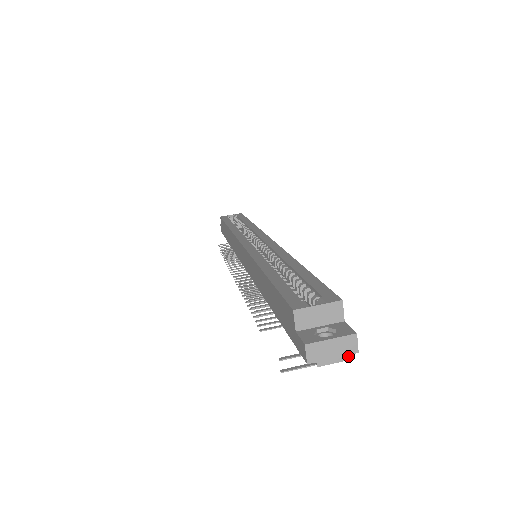
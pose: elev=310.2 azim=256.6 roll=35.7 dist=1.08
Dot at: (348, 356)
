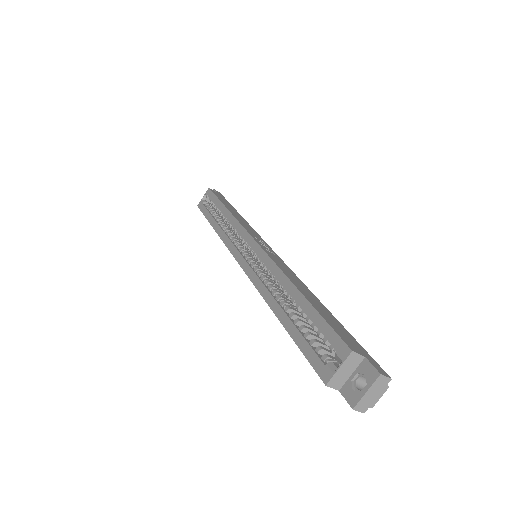
Dot at: (386, 387)
